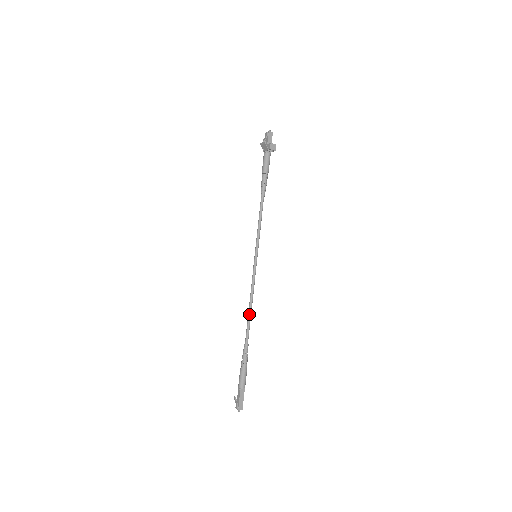
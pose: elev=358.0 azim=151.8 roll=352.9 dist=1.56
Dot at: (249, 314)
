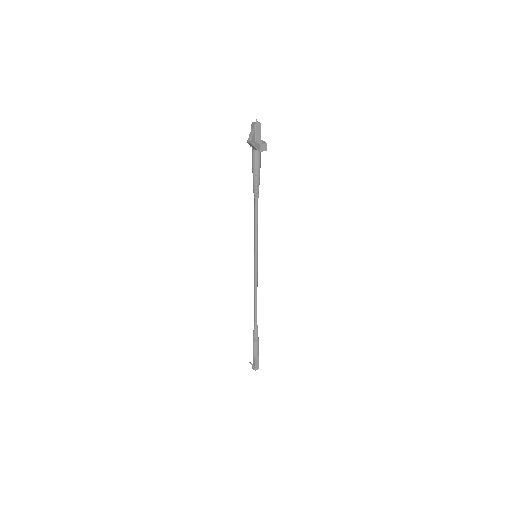
Dot at: (255, 304)
